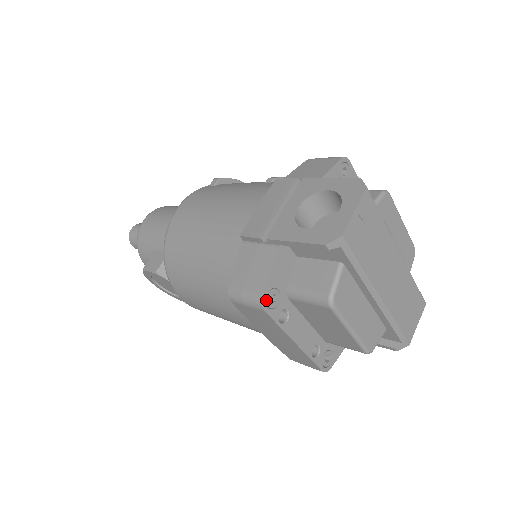
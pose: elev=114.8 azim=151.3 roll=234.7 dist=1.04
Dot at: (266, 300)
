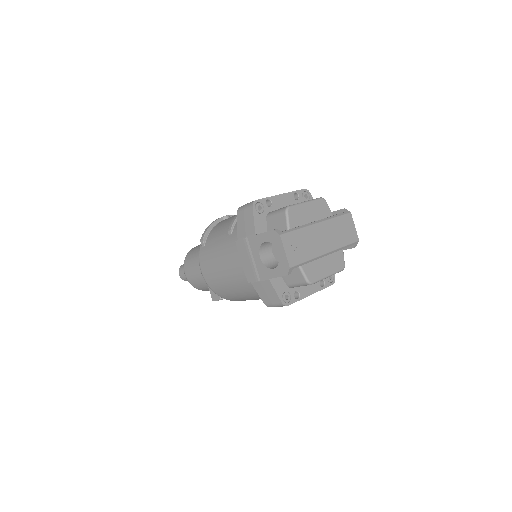
Dot at: (285, 302)
